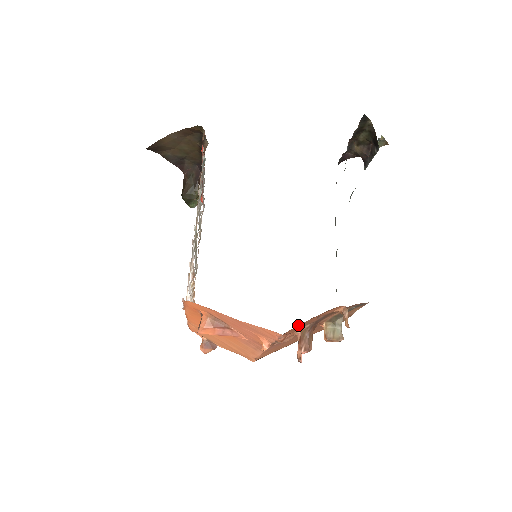
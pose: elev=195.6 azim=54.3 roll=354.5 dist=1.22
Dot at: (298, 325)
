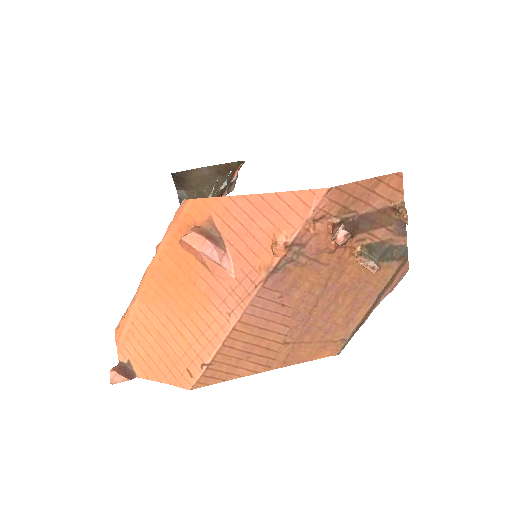
Dot at: (353, 183)
